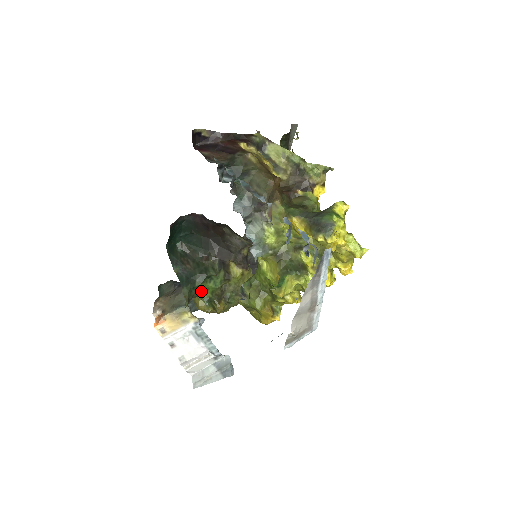
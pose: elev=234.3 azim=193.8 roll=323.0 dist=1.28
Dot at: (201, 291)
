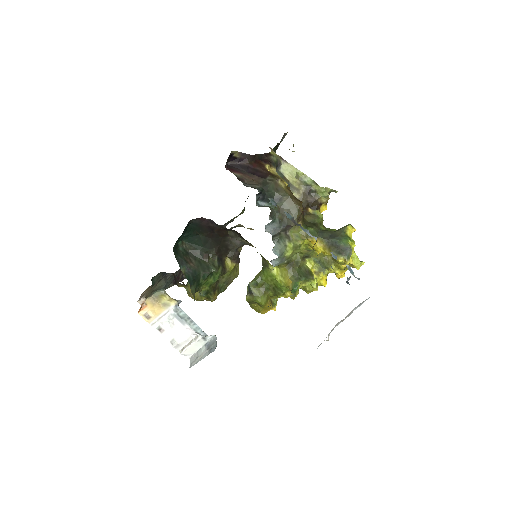
Dot at: (202, 286)
